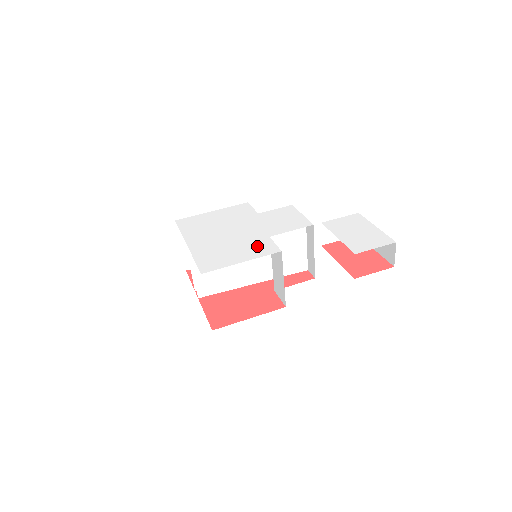
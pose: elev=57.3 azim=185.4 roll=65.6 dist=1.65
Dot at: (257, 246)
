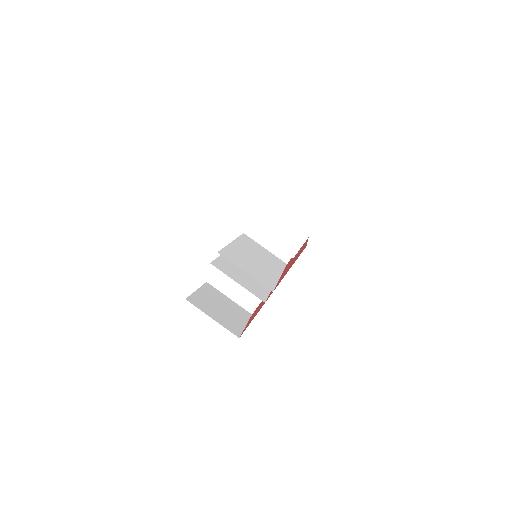
Dot at: occluded
